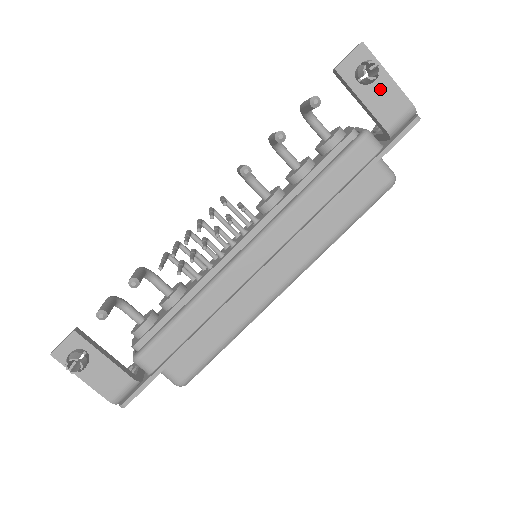
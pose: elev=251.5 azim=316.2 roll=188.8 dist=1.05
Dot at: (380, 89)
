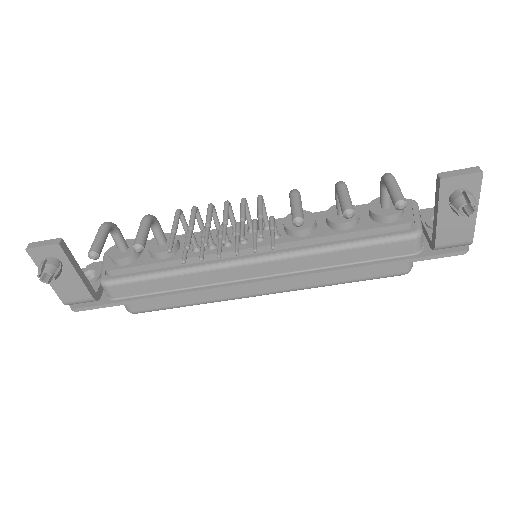
Dot at: occluded
